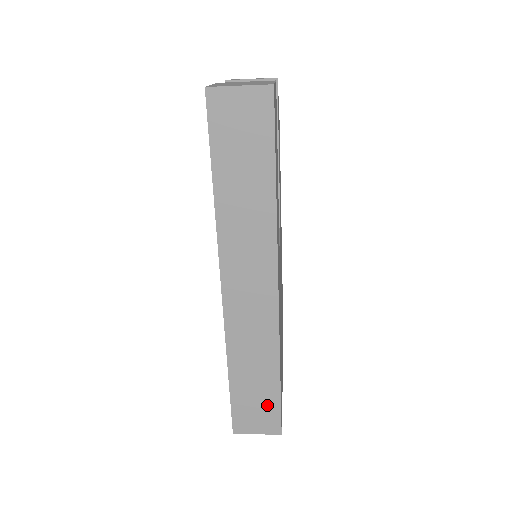
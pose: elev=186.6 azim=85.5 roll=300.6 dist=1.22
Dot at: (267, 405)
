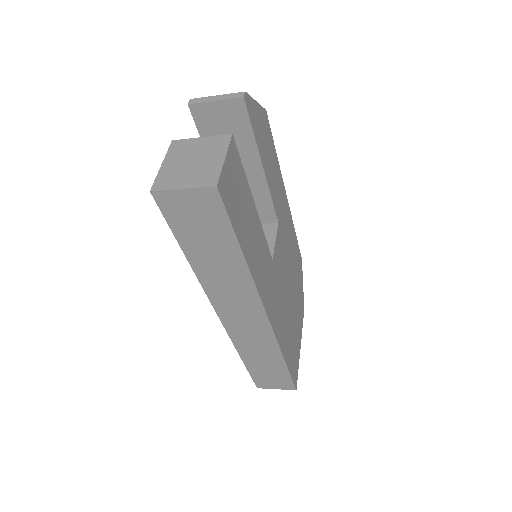
Dot at: (280, 376)
